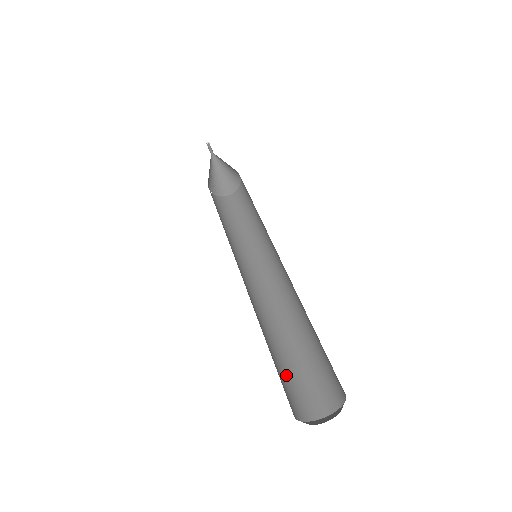
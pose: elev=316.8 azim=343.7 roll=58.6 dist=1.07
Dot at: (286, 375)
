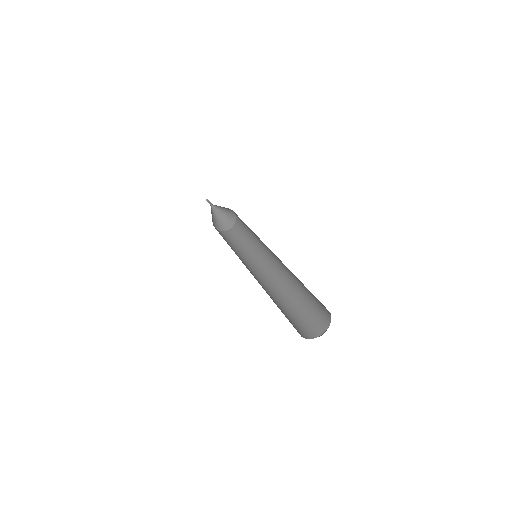
Dot at: (303, 315)
